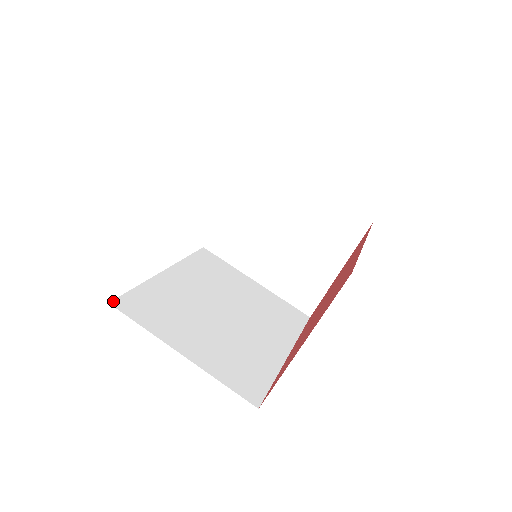
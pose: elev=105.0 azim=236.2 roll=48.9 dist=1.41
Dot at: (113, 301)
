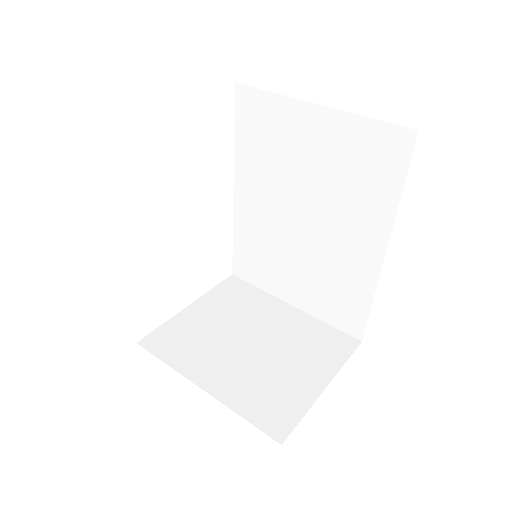
Dot at: occluded
